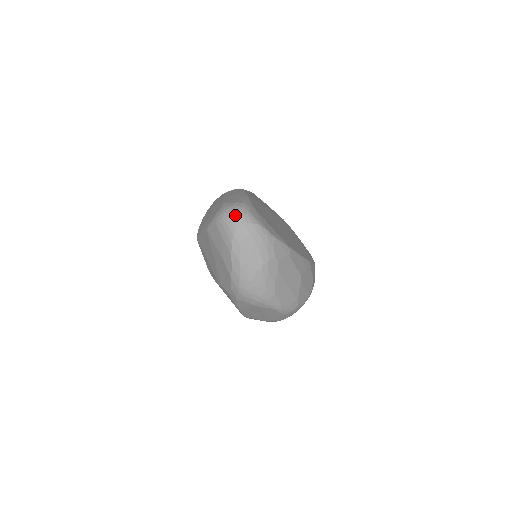
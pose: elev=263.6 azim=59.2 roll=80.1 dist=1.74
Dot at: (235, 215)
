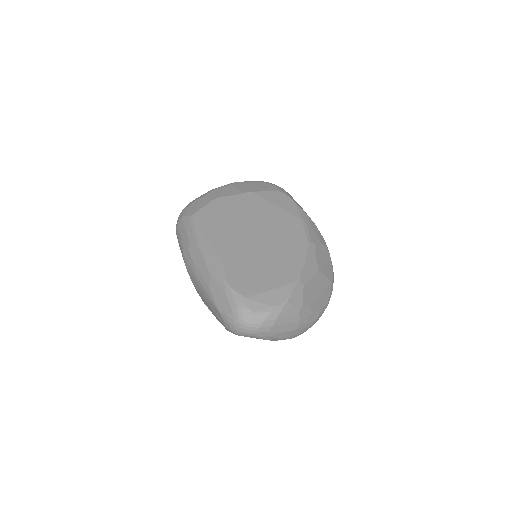
Dot at: (247, 328)
